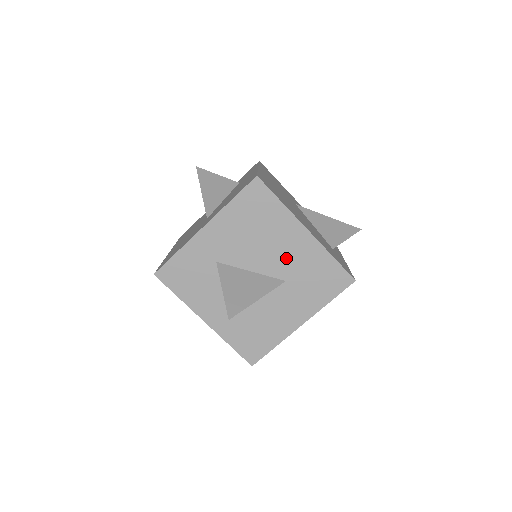
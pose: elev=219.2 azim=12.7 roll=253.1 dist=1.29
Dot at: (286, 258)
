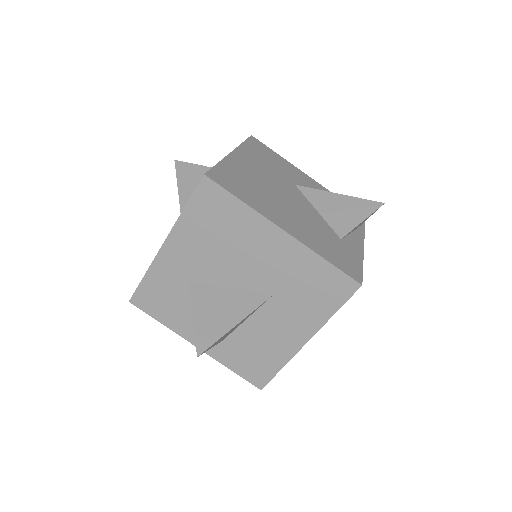
Dot at: (266, 268)
